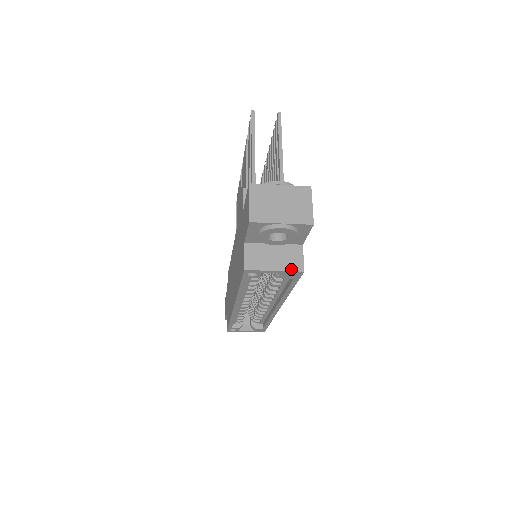
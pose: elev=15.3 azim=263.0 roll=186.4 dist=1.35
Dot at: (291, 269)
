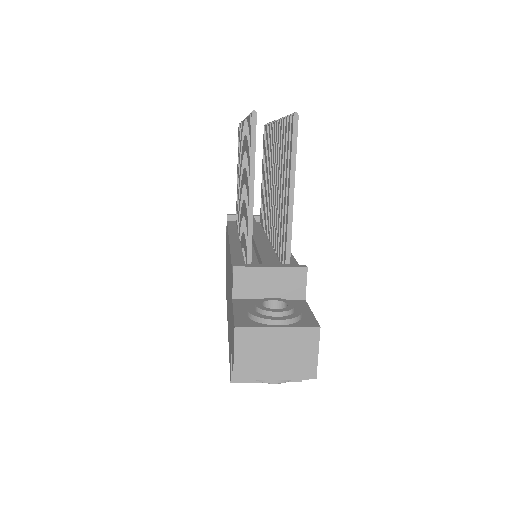
Dot at: occluded
